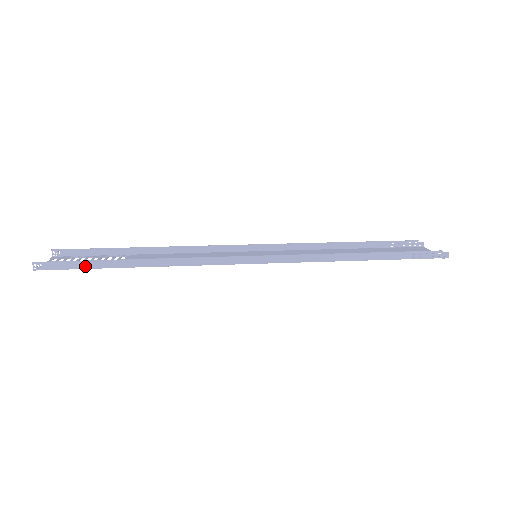
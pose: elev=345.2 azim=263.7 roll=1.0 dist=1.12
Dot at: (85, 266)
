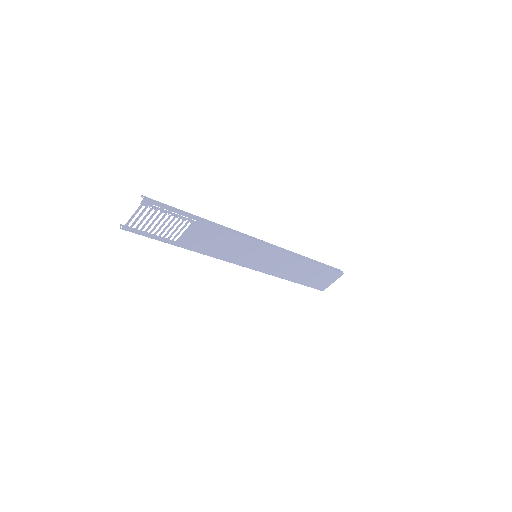
Dot at: (175, 210)
